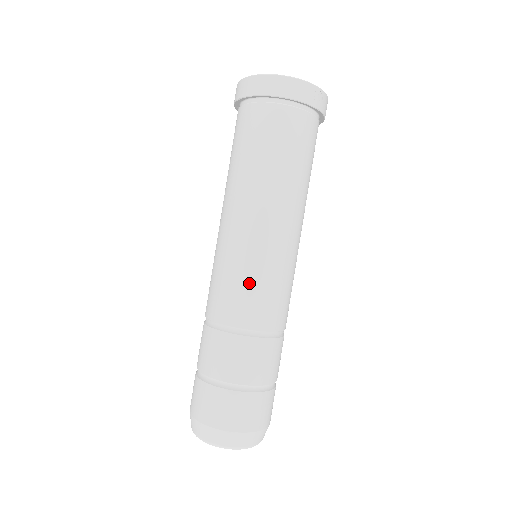
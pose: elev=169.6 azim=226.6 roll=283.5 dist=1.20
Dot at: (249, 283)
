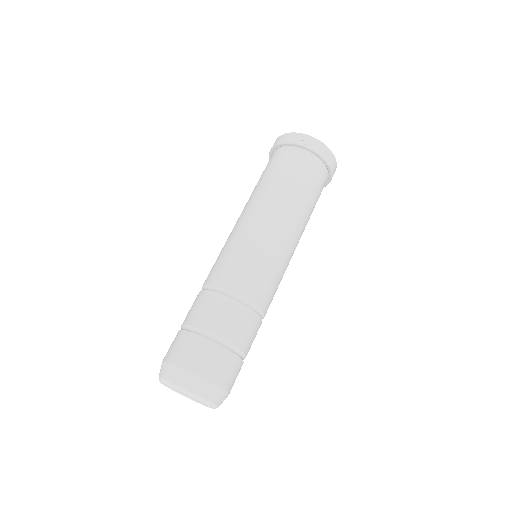
Dot at: (224, 254)
